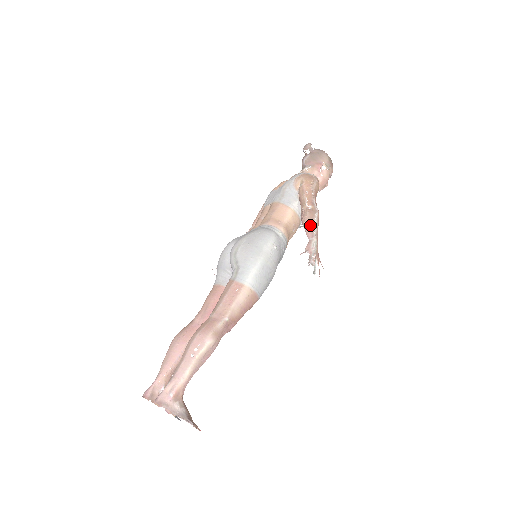
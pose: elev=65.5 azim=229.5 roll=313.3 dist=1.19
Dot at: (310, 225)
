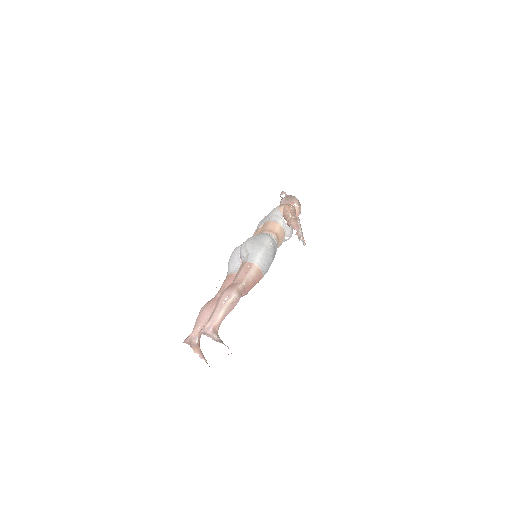
Dot at: (296, 224)
